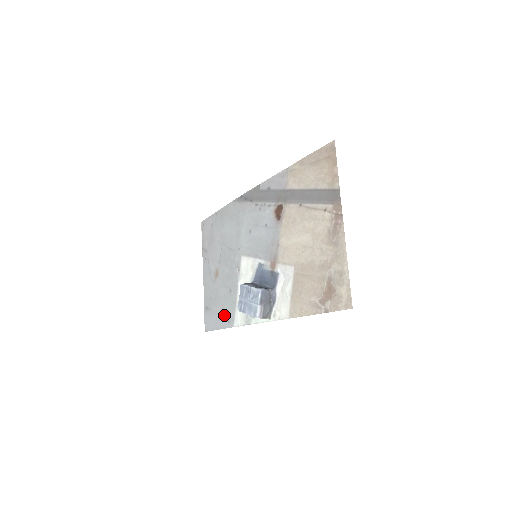
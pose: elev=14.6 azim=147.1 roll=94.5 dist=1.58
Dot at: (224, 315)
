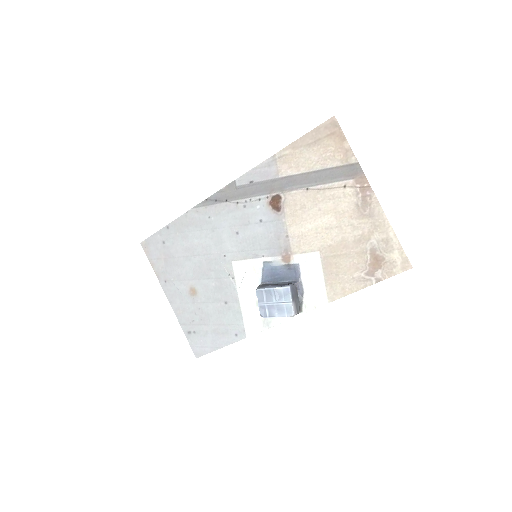
Dot at: (225, 330)
